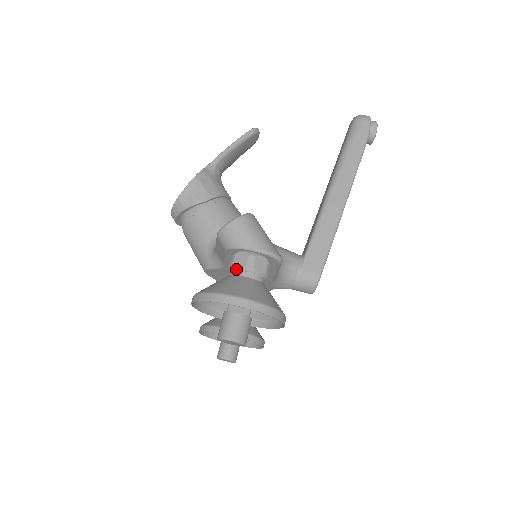
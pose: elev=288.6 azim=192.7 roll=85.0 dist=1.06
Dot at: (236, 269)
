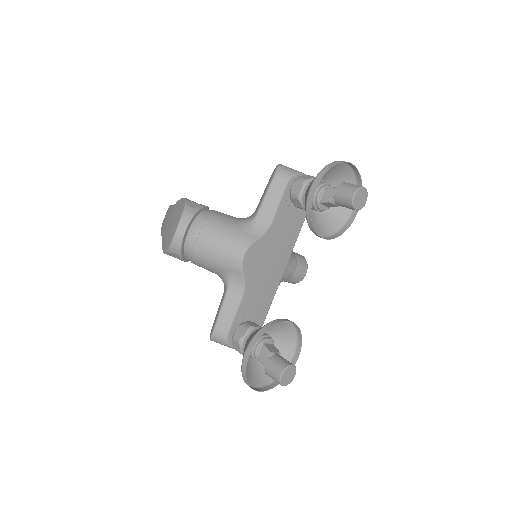
Dot at: (310, 180)
